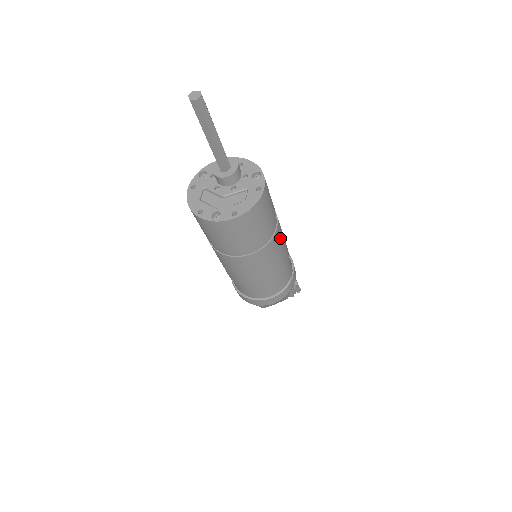
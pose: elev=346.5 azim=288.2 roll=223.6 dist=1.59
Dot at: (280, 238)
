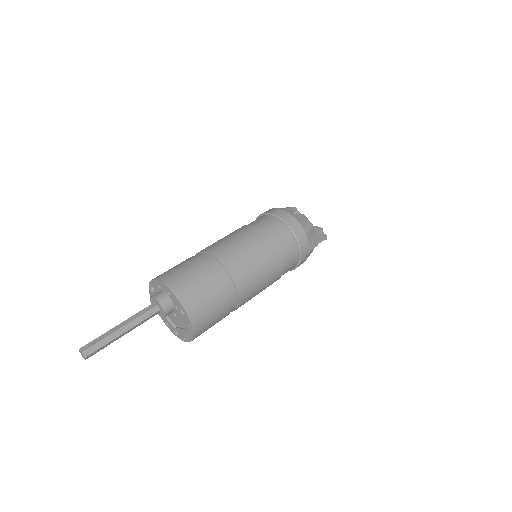
Dot at: (251, 287)
